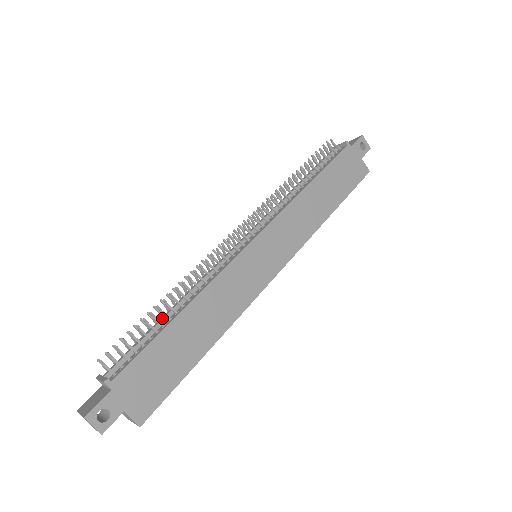
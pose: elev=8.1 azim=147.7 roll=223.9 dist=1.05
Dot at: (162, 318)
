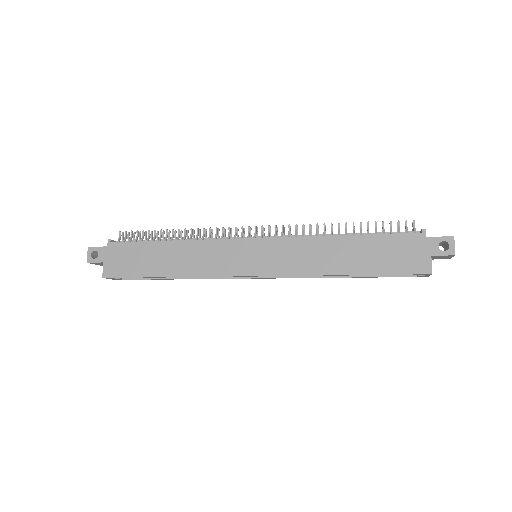
Dot at: (165, 239)
